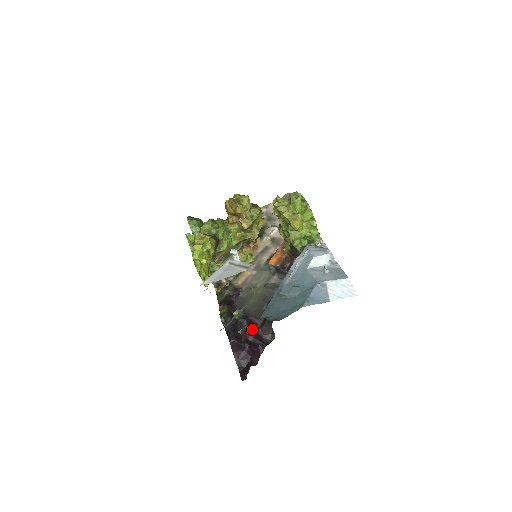
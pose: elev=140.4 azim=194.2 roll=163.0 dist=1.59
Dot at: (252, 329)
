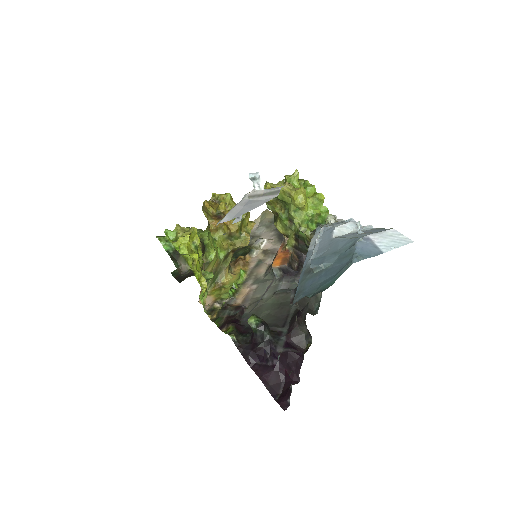
Dot at: (278, 338)
